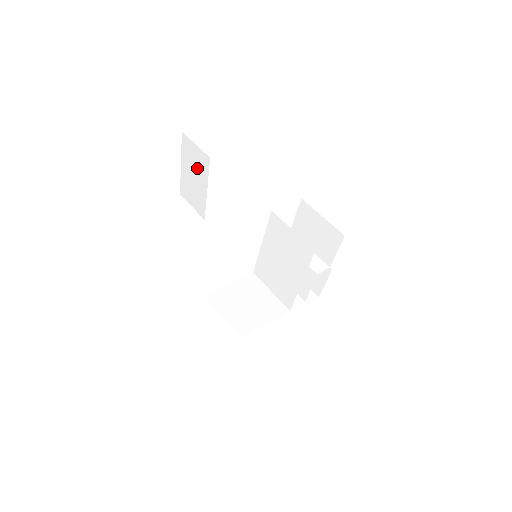
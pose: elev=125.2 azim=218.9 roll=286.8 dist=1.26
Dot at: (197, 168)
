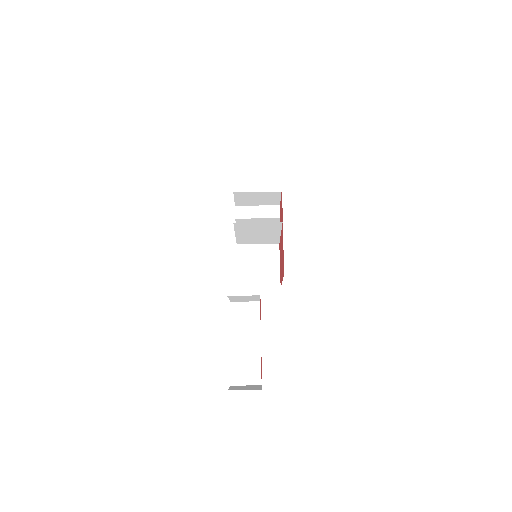
Dot at: occluded
